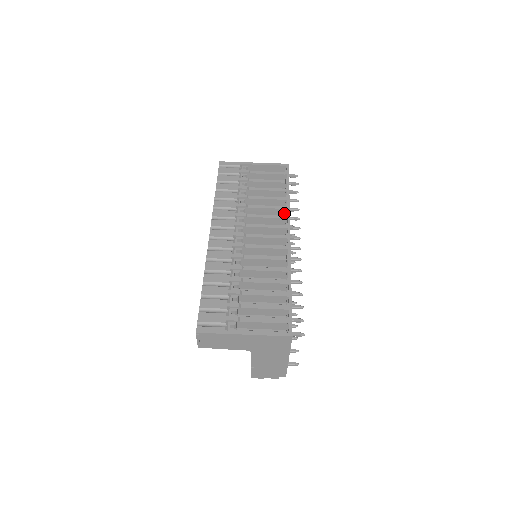
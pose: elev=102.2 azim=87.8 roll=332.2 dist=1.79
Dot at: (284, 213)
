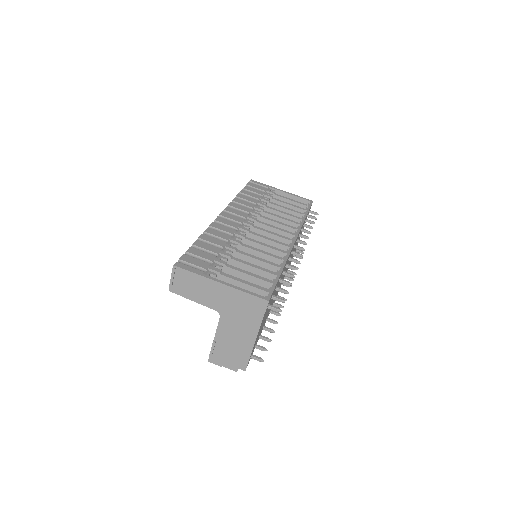
Dot at: occluded
